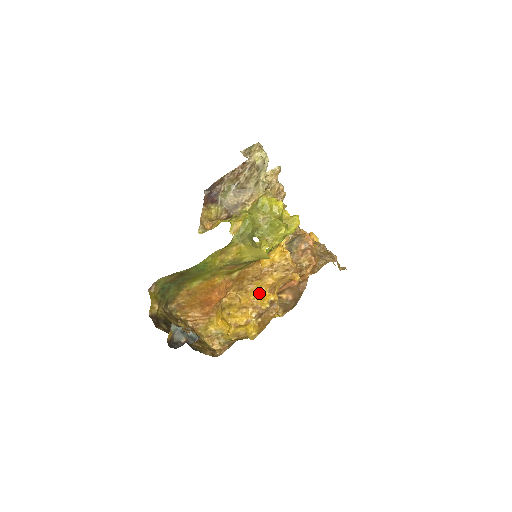
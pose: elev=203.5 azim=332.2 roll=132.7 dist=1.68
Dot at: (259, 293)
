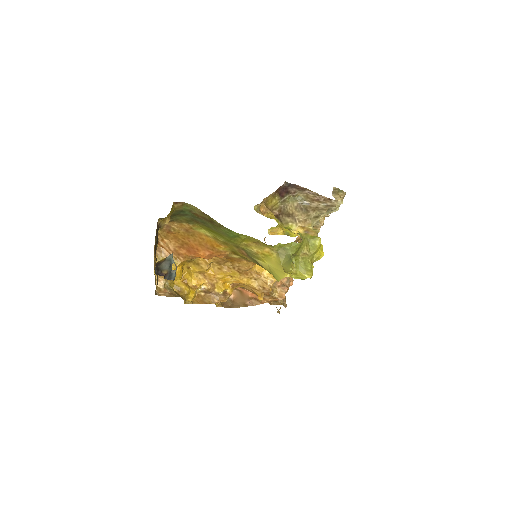
Dot at: (226, 279)
